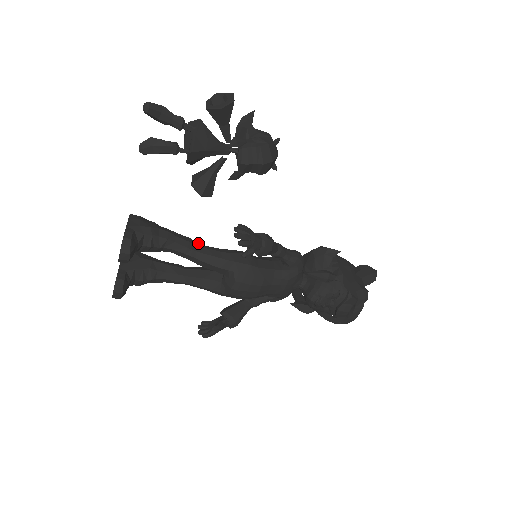
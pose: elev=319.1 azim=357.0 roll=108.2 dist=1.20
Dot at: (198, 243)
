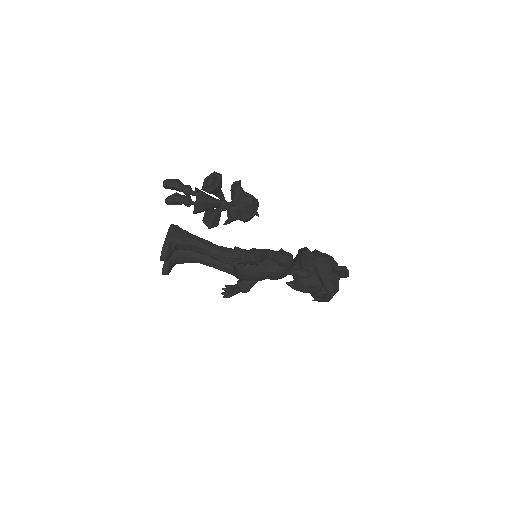
Dot at: (216, 245)
